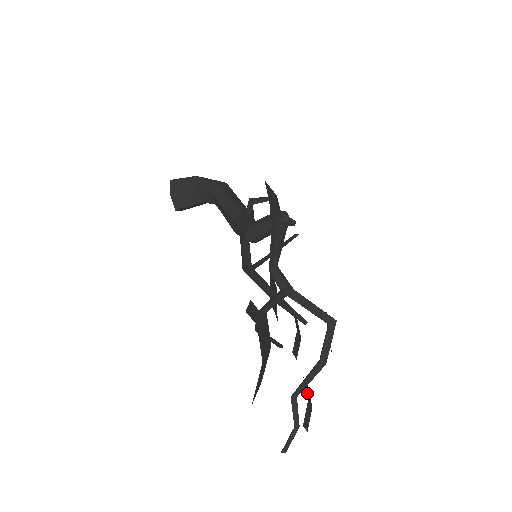
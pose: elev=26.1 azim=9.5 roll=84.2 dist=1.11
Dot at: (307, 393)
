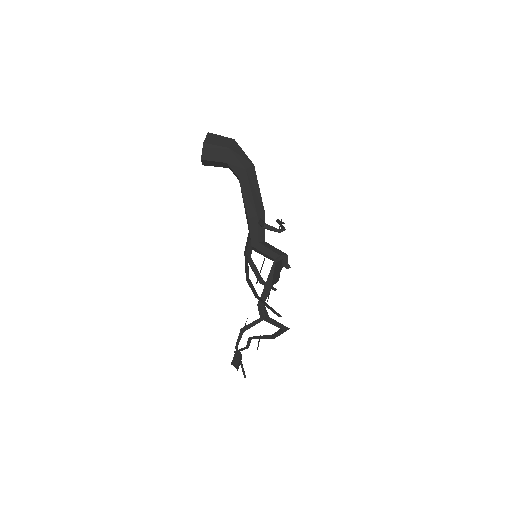
Dot at: occluded
